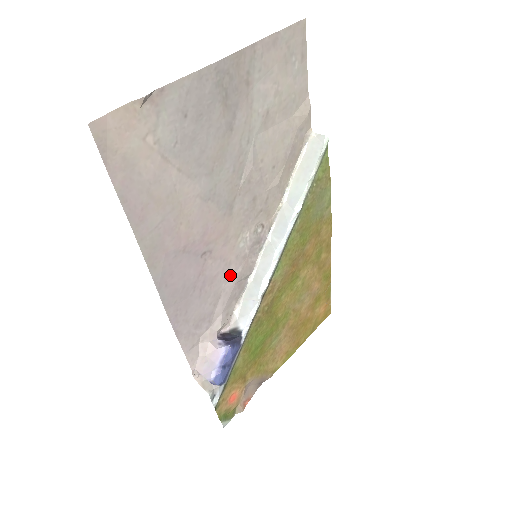
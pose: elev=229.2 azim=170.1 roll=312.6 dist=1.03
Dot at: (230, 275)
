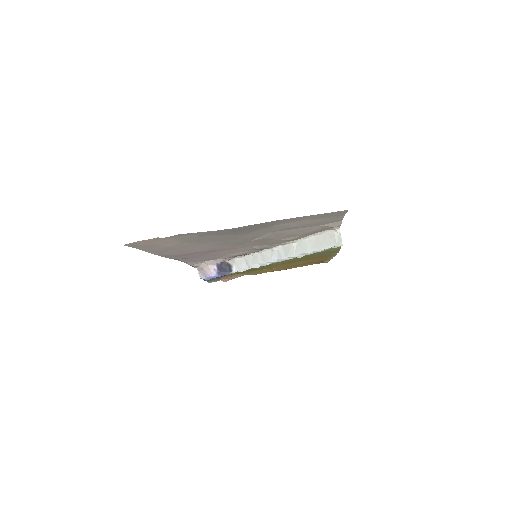
Dot at: (234, 253)
